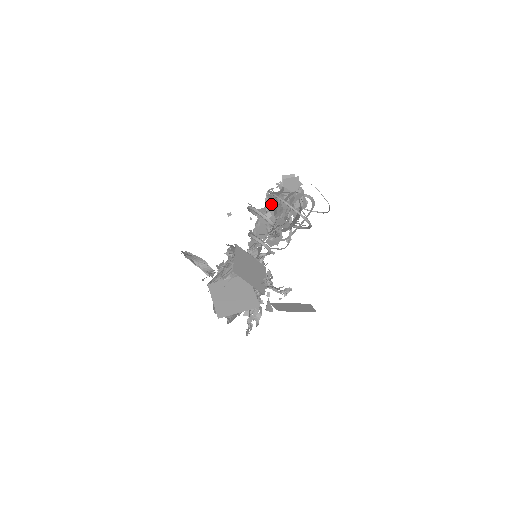
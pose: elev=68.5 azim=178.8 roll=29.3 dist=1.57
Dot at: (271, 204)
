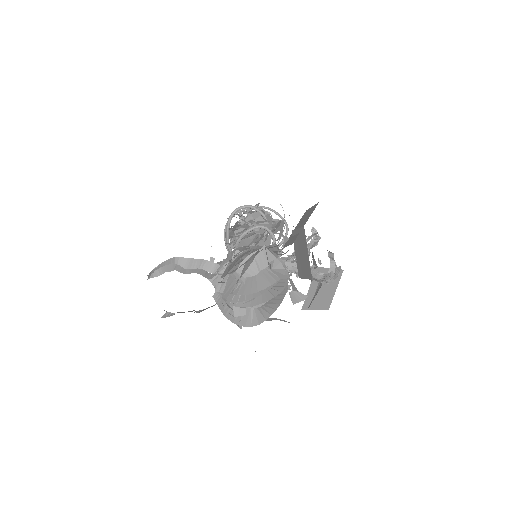
Dot at: (247, 218)
